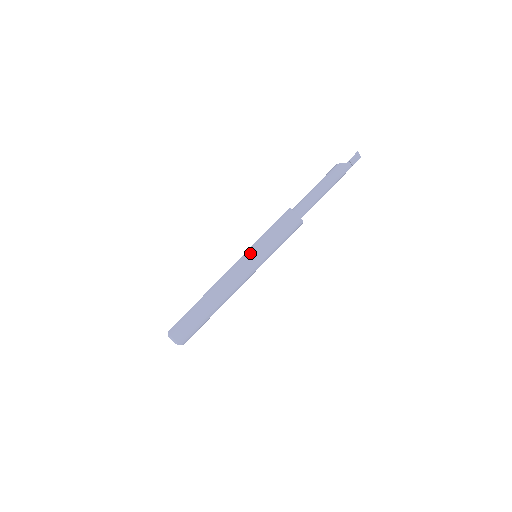
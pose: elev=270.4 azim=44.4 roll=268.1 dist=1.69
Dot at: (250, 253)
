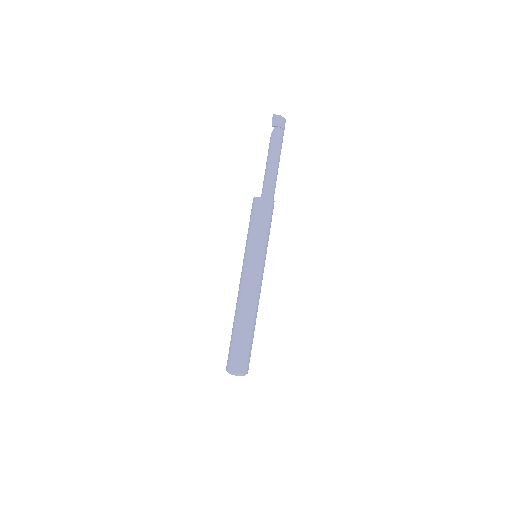
Dot at: (244, 256)
